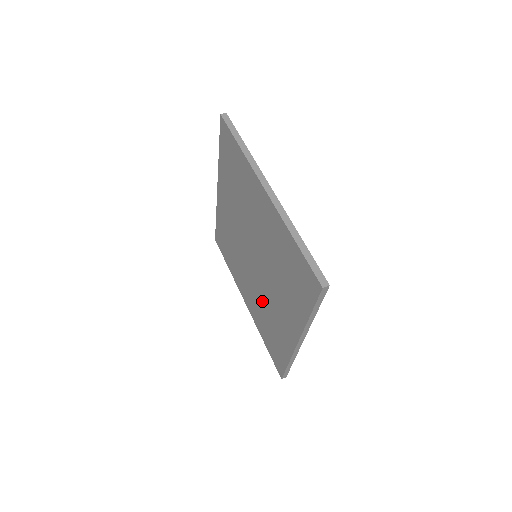
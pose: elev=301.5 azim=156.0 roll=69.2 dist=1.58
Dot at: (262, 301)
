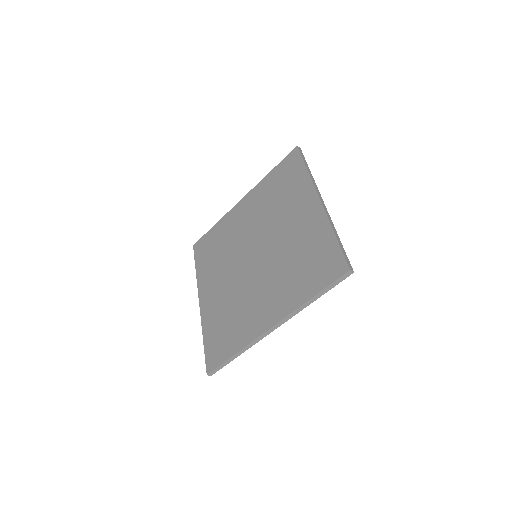
Dot at: (236, 295)
